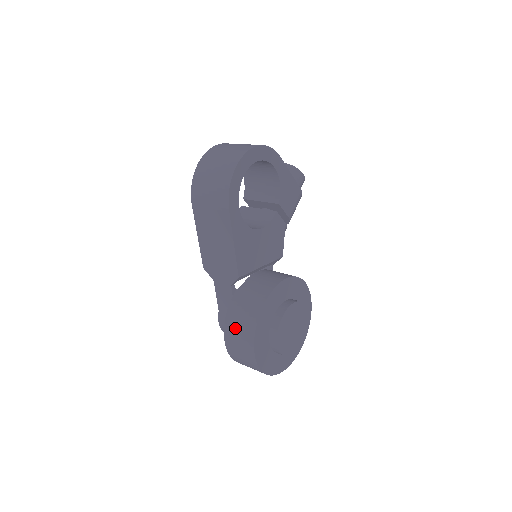
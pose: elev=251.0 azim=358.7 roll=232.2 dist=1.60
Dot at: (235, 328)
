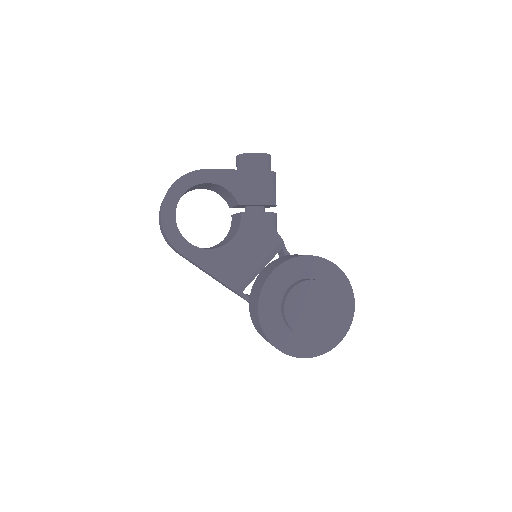
Dot at: (259, 332)
